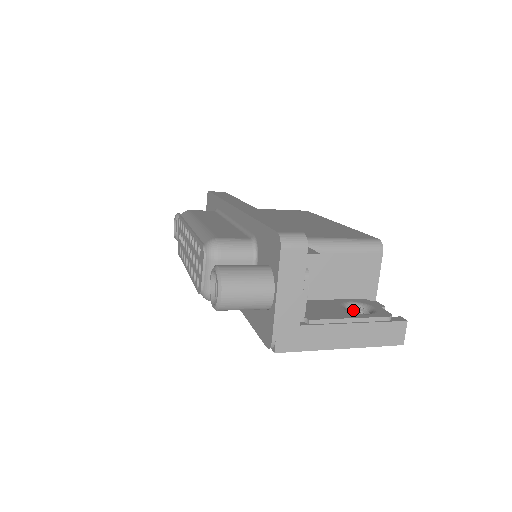
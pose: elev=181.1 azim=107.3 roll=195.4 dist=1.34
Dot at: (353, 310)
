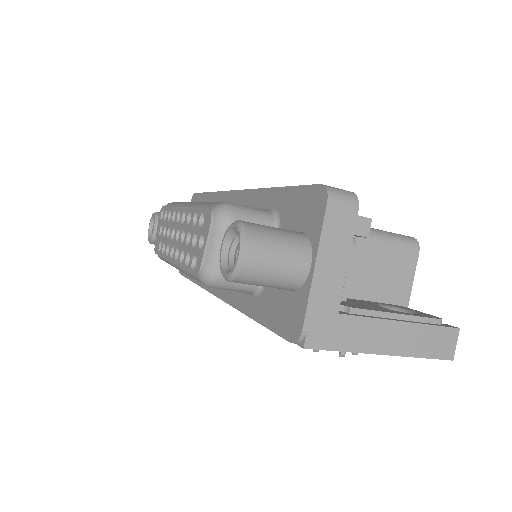
Dot at: occluded
